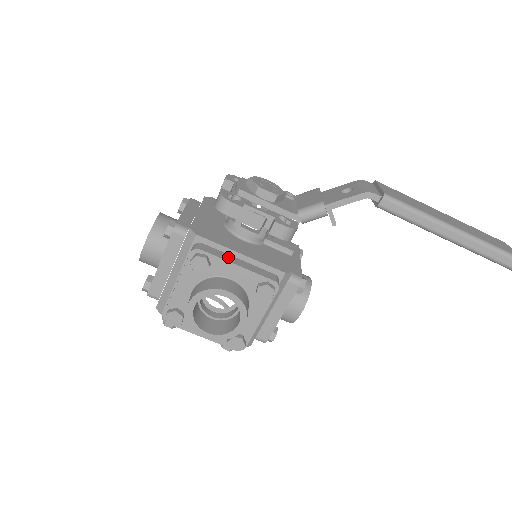
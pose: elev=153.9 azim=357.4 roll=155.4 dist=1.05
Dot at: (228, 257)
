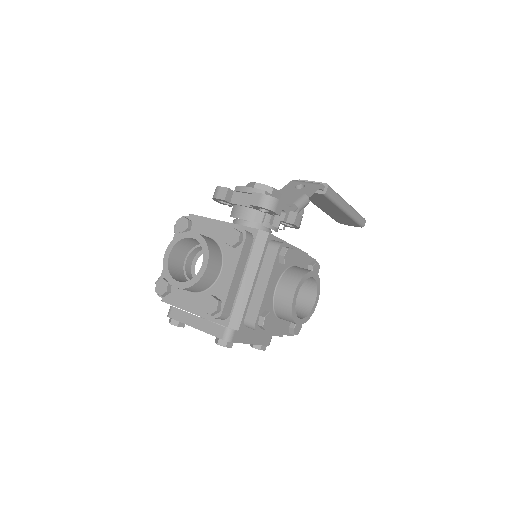
Dot at: occluded
